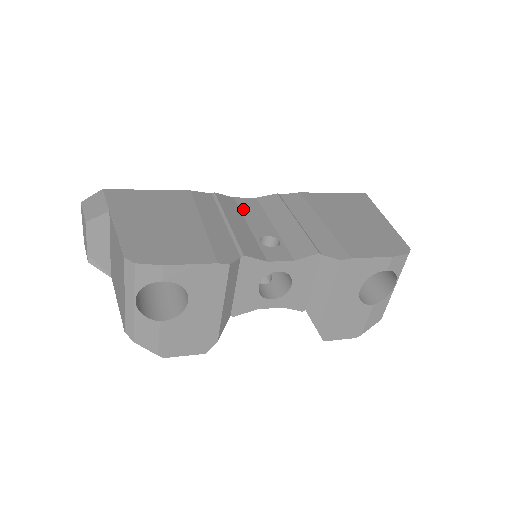
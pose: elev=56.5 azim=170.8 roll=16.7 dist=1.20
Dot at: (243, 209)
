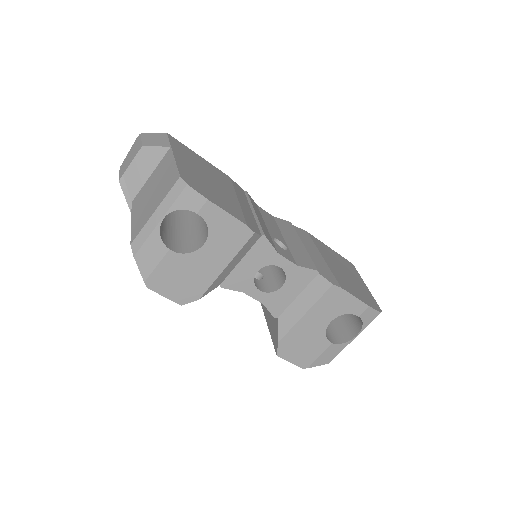
Dot at: (263, 215)
